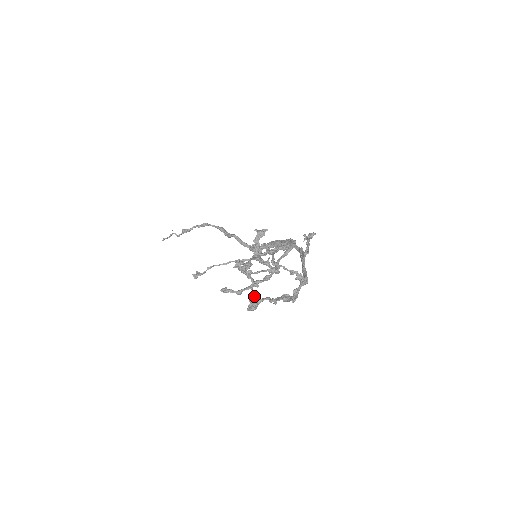
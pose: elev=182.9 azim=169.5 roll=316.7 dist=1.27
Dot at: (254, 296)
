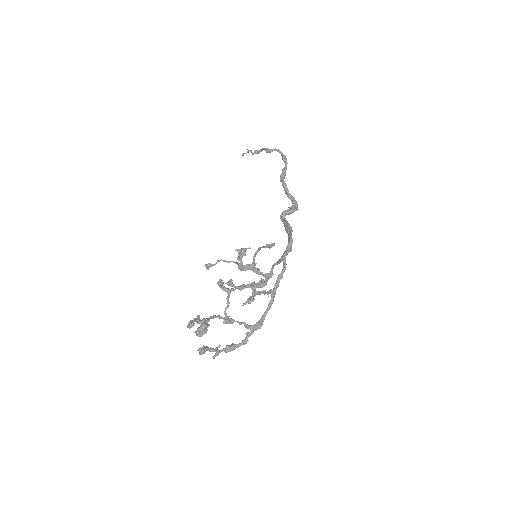
Dot at: (226, 320)
